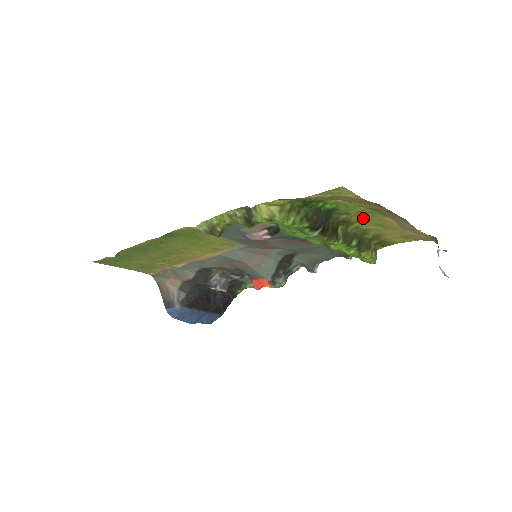
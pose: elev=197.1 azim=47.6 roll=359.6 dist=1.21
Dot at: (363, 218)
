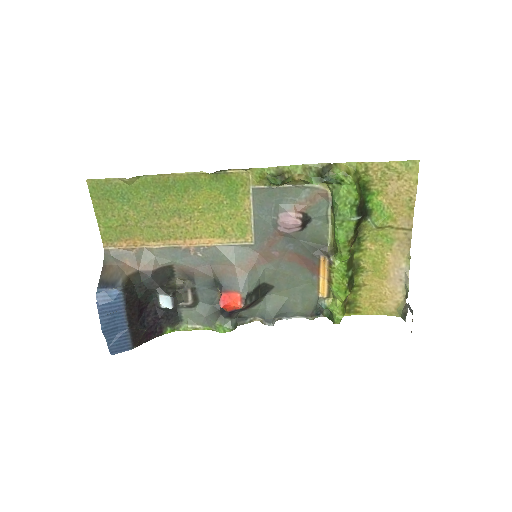
Dot at: (373, 245)
